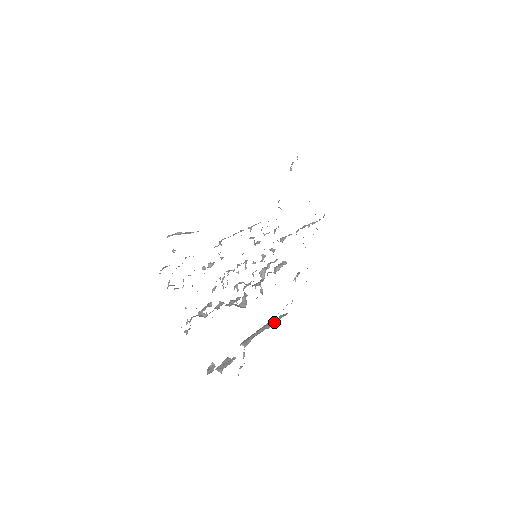
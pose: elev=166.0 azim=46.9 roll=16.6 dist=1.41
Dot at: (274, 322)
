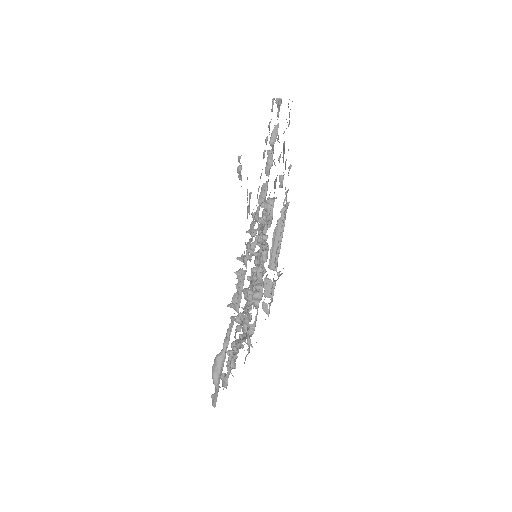
Dot at: occluded
